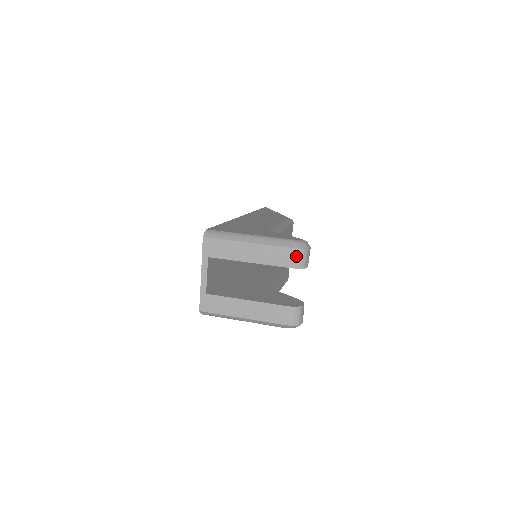
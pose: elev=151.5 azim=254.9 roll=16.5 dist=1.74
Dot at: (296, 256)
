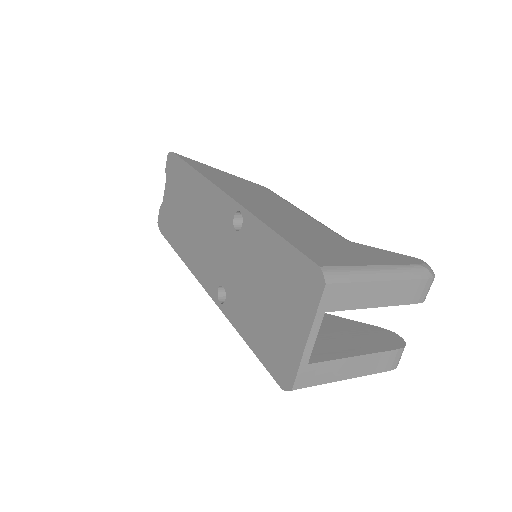
Dot at: (428, 288)
